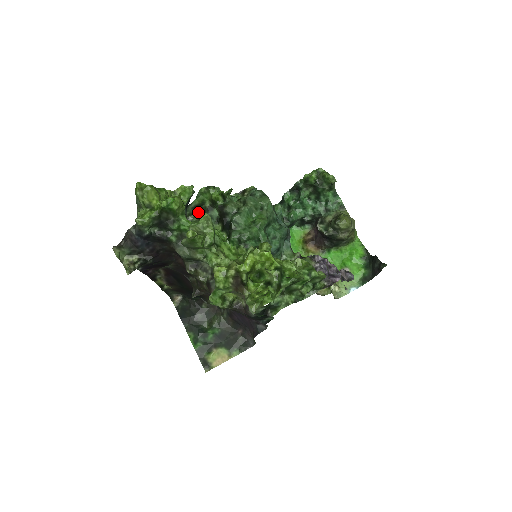
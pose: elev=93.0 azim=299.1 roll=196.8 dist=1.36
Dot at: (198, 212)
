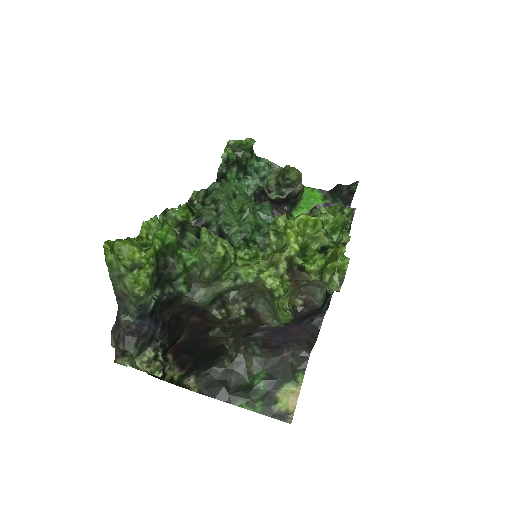
Dot at: occluded
